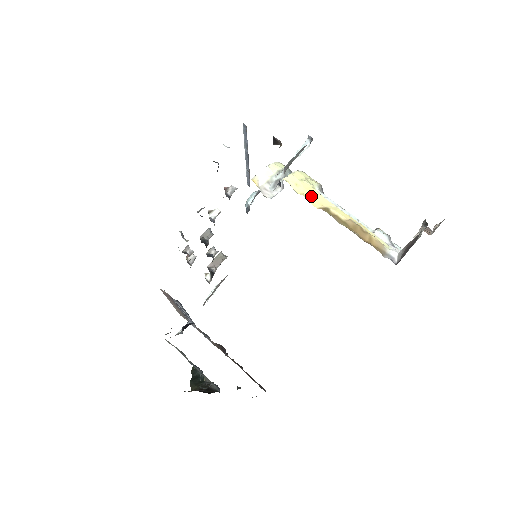
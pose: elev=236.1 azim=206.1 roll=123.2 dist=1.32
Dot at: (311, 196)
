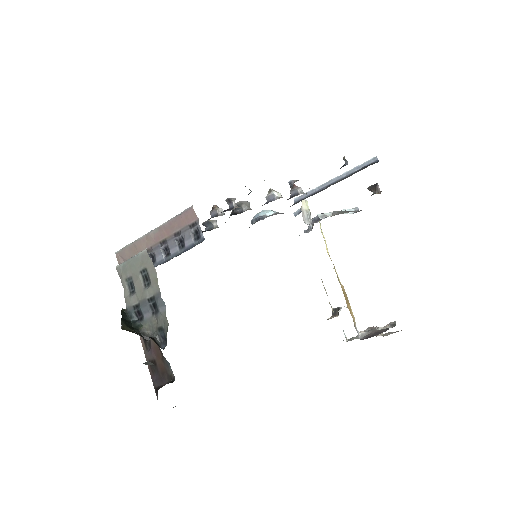
Dot at: occluded
